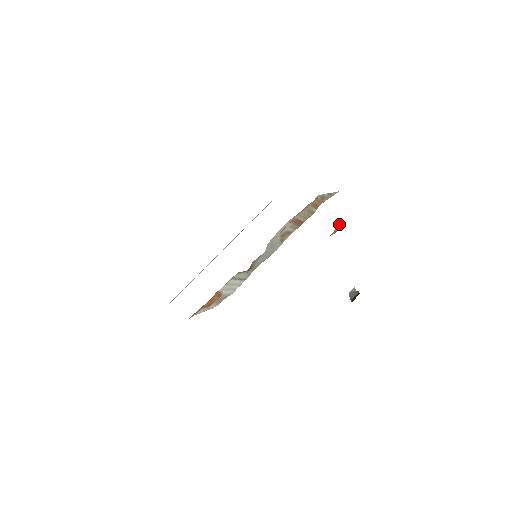
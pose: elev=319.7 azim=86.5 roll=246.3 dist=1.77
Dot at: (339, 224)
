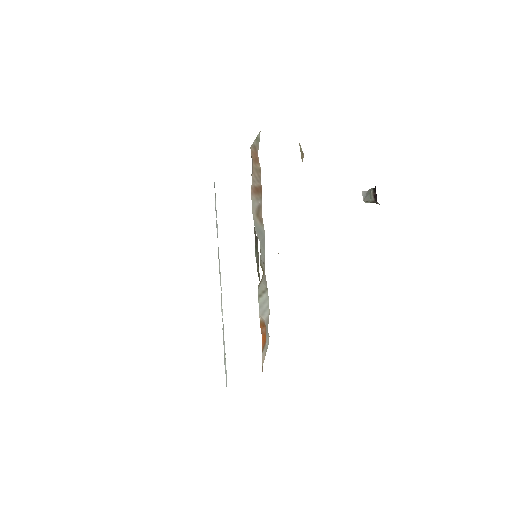
Dot at: (299, 144)
